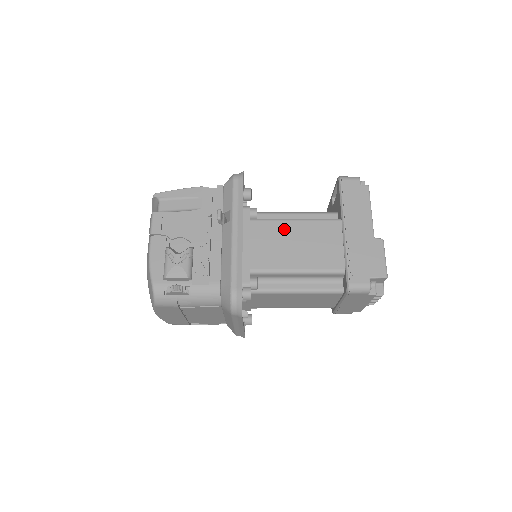
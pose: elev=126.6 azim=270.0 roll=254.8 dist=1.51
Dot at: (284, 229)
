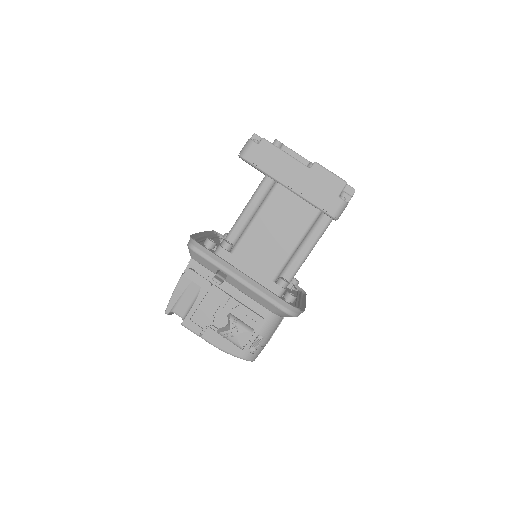
Dot at: (256, 233)
